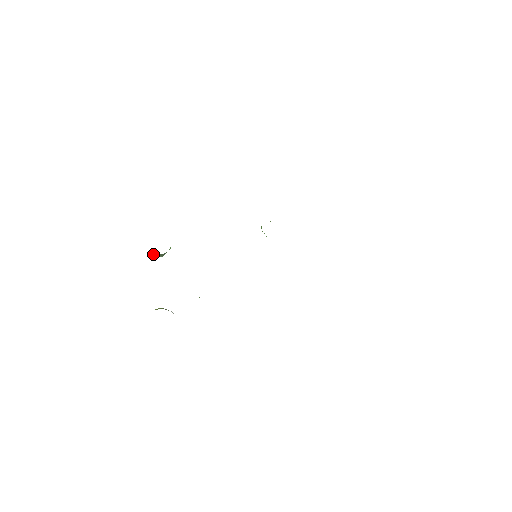
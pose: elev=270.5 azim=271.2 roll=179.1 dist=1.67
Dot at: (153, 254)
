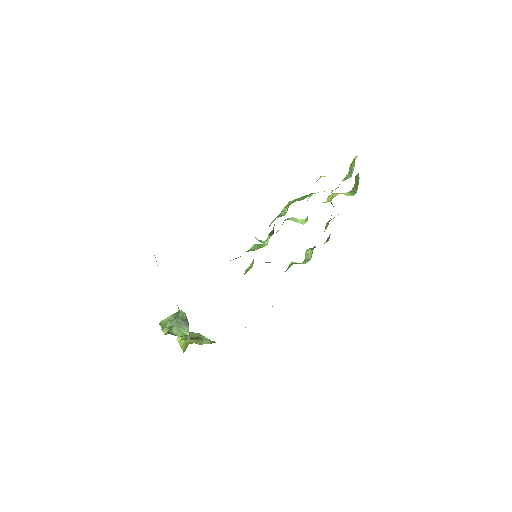
Dot at: (176, 332)
